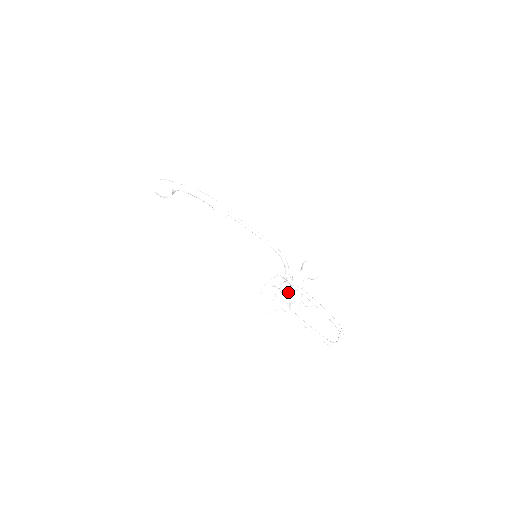
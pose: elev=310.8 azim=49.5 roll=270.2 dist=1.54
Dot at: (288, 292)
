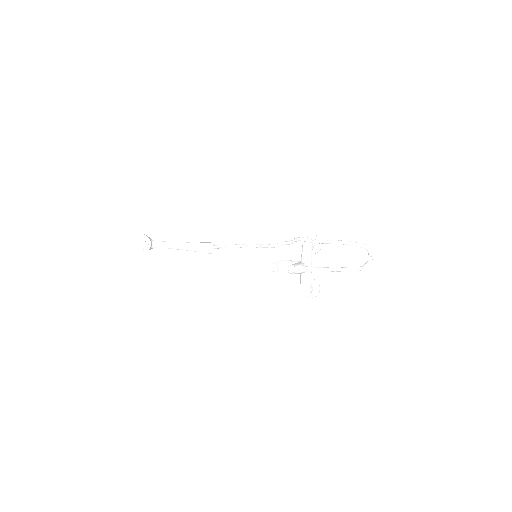
Dot at: (301, 261)
